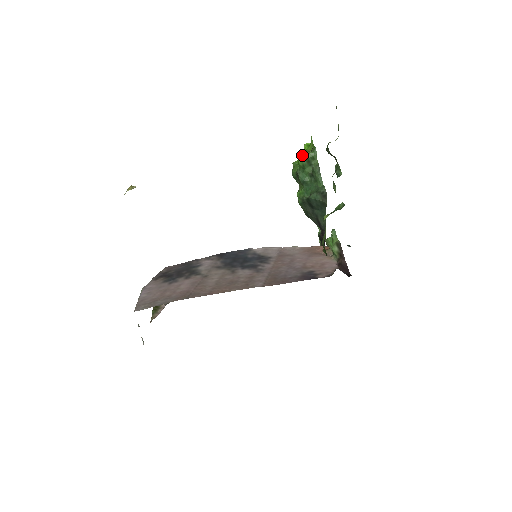
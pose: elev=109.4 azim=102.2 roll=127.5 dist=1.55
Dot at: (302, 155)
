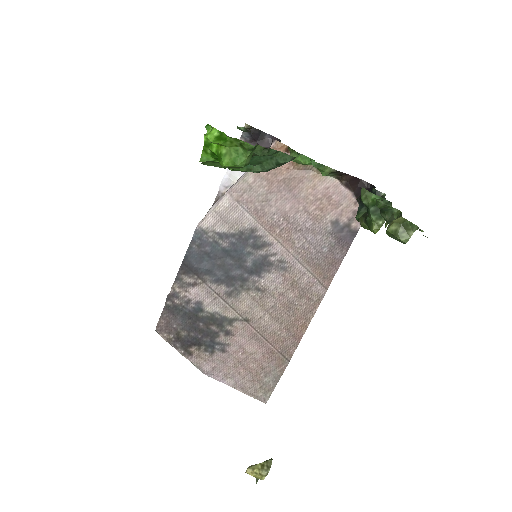
Dot at: (236, 167)
